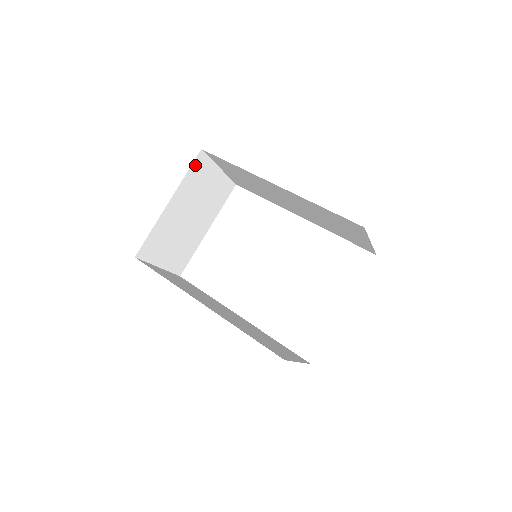
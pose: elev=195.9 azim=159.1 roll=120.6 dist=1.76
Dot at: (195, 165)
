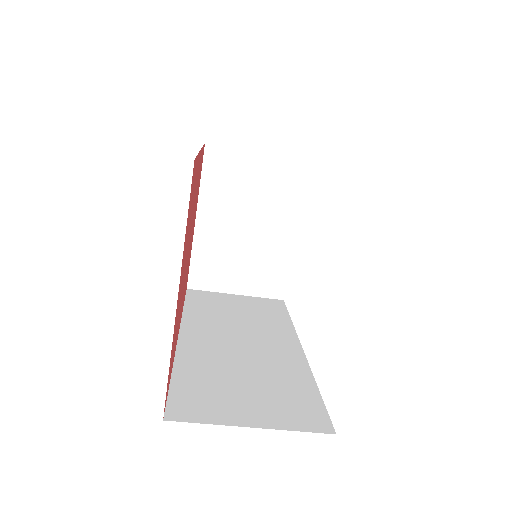
Dot at: (209, 164)
